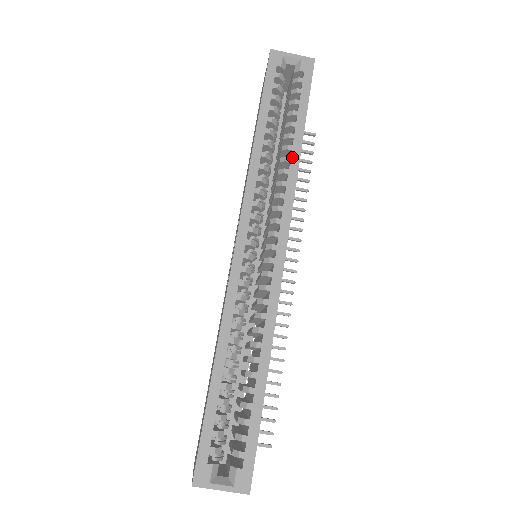
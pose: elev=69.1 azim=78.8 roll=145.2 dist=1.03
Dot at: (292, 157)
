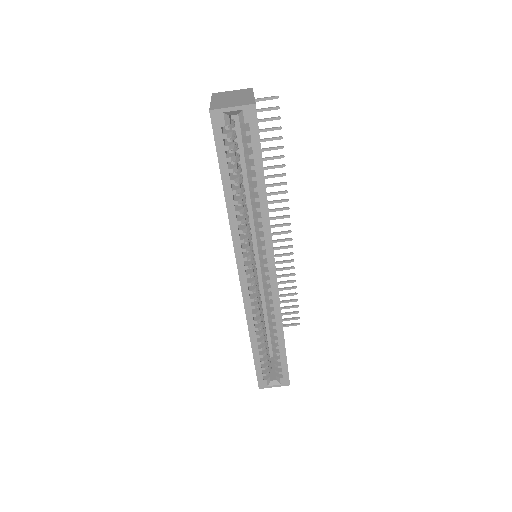
Dot at: (261, 207)
